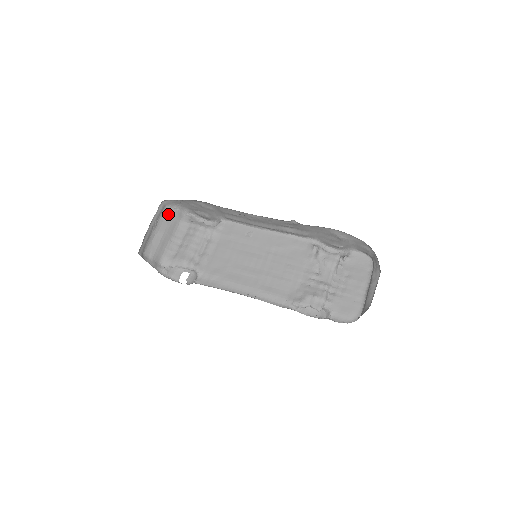
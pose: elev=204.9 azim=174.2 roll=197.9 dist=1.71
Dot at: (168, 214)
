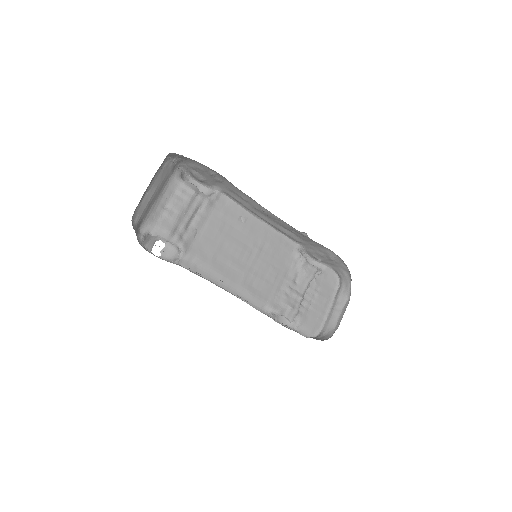
Dot at: (165, 166)
